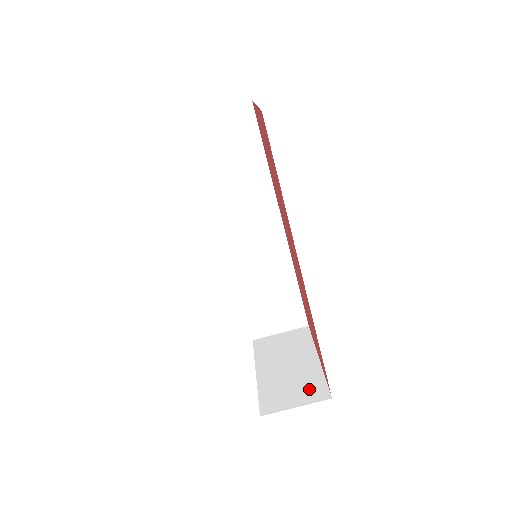
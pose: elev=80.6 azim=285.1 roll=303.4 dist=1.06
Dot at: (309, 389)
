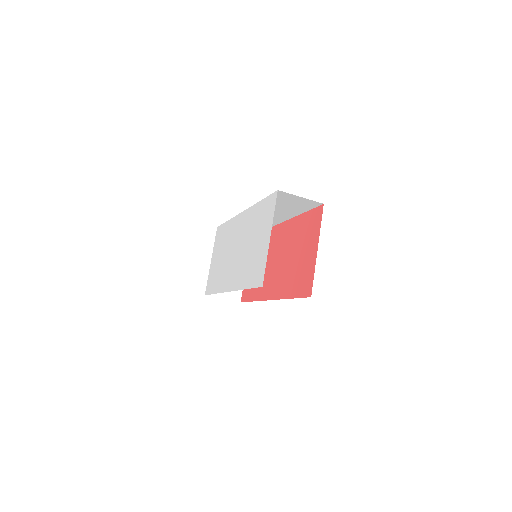
Dot at: occluded
